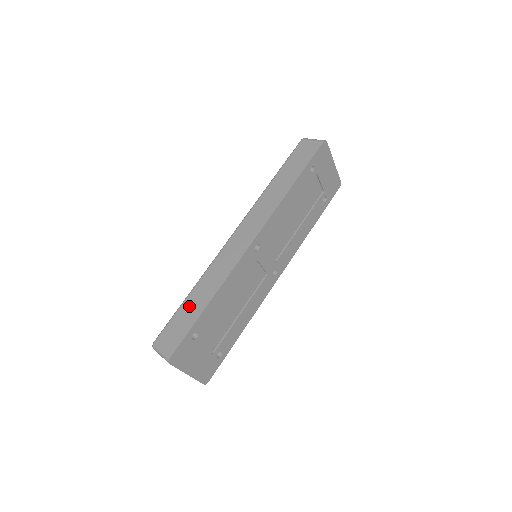
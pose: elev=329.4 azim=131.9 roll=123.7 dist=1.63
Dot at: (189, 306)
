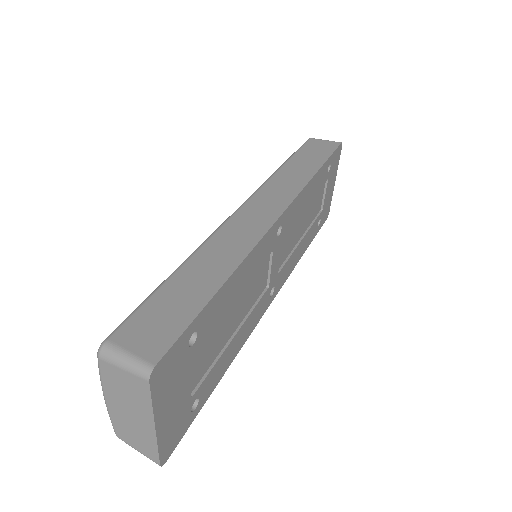
Dot at: (183, 284)
